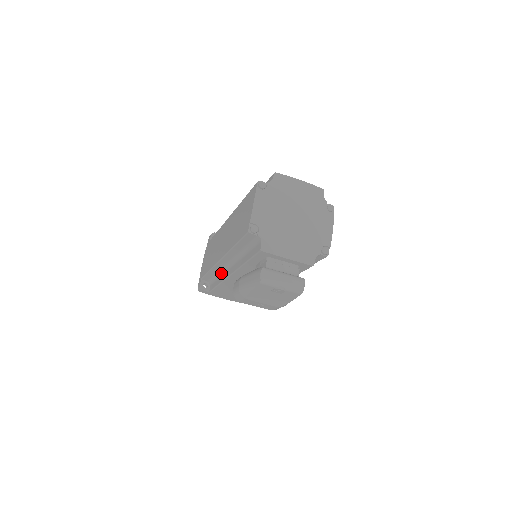
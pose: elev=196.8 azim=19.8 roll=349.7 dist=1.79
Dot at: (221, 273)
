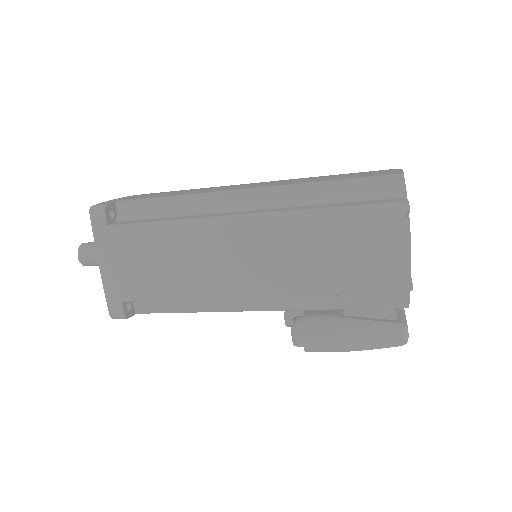
Dot at: (206, 299)
